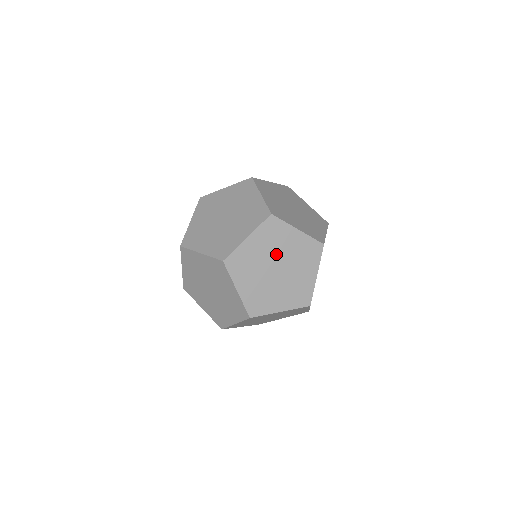
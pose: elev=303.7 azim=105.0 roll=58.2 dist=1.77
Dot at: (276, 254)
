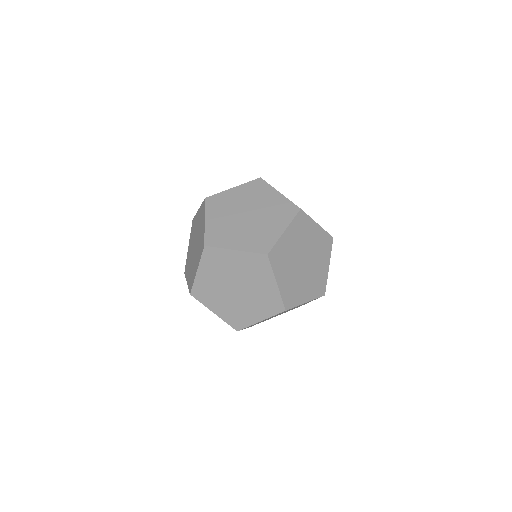
Dot at: (252, 205)
